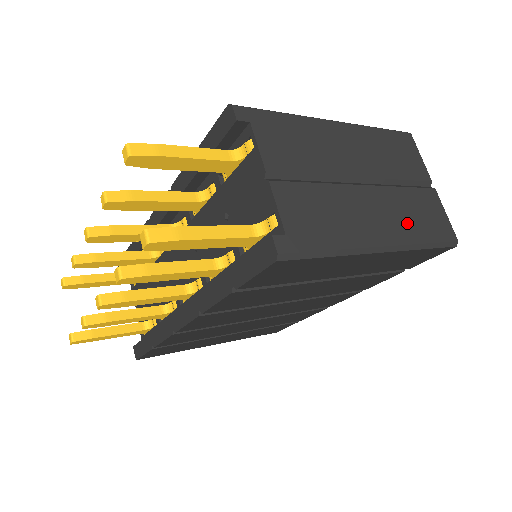
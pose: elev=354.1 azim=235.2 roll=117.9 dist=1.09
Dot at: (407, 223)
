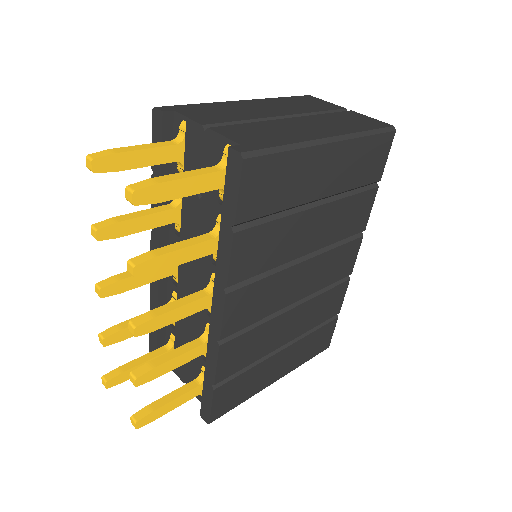
Dot at: (341, 126)
